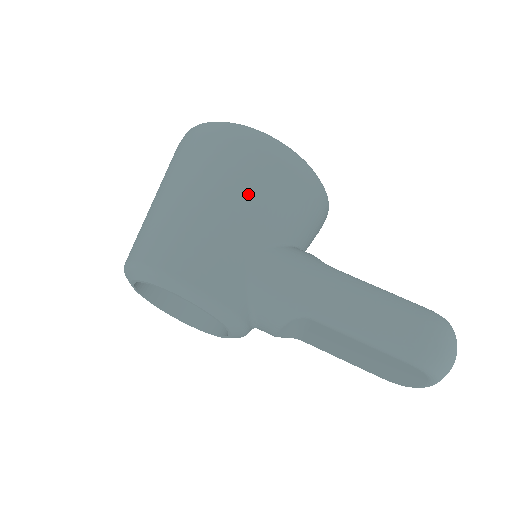
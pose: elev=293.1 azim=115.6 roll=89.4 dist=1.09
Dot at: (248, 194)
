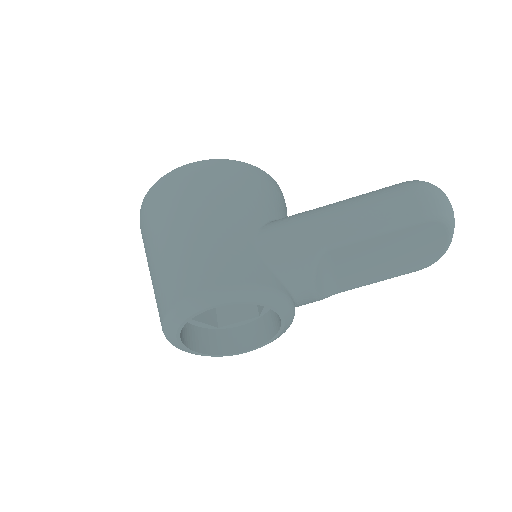
Dot at: (216, 202)
